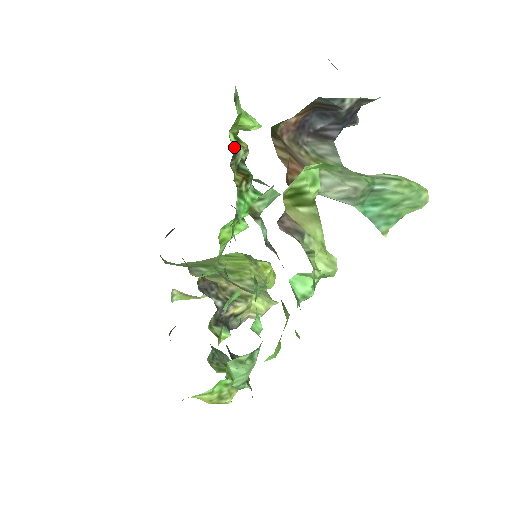
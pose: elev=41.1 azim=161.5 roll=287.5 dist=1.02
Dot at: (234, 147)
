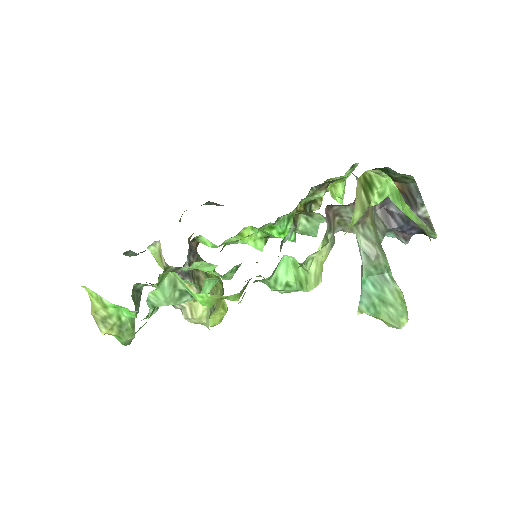
Dot at: occluded
